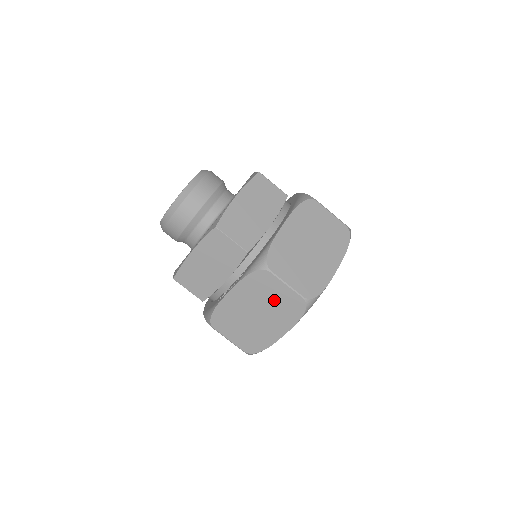
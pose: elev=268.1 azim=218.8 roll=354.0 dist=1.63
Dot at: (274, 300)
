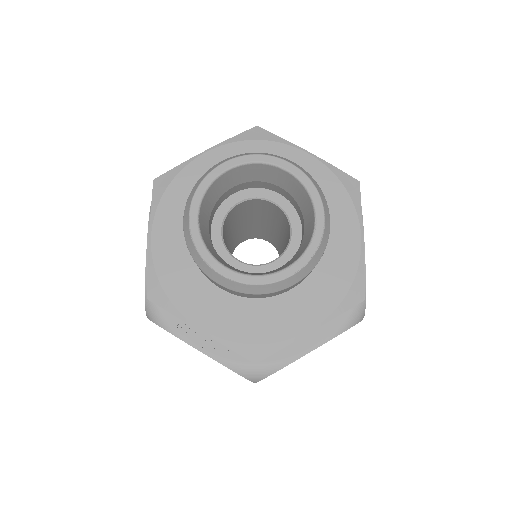
Dot at: occluded
